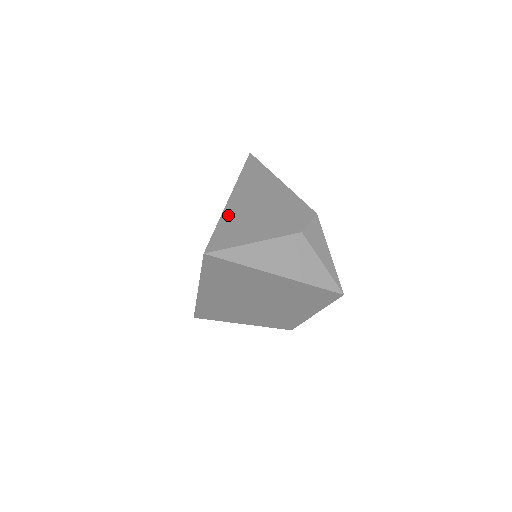
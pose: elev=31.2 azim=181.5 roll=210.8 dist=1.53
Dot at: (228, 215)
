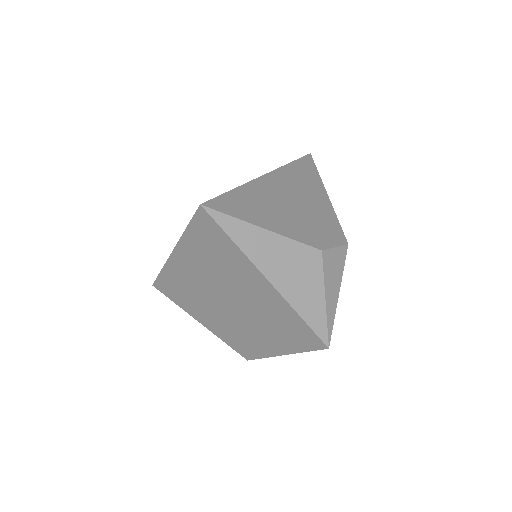
Dot at: (252, 188)
